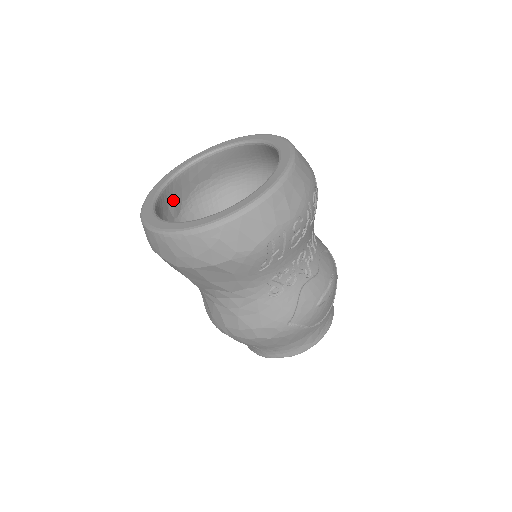
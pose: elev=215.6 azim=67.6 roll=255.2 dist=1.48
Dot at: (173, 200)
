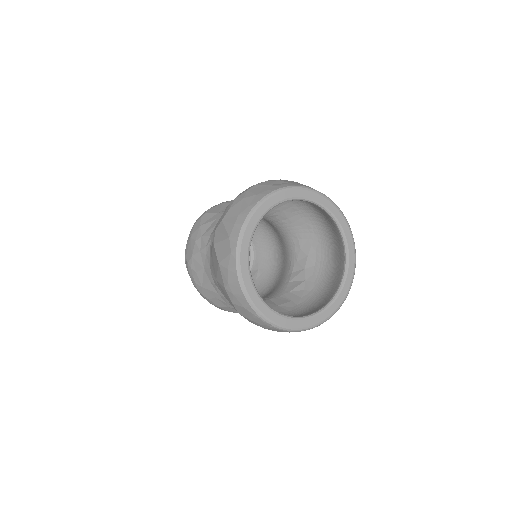
Dot at: occluded
